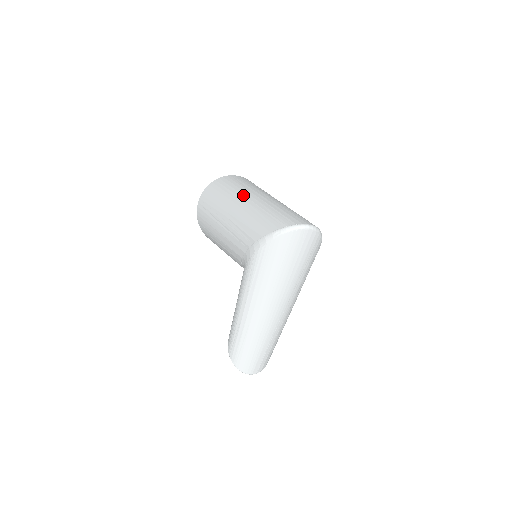
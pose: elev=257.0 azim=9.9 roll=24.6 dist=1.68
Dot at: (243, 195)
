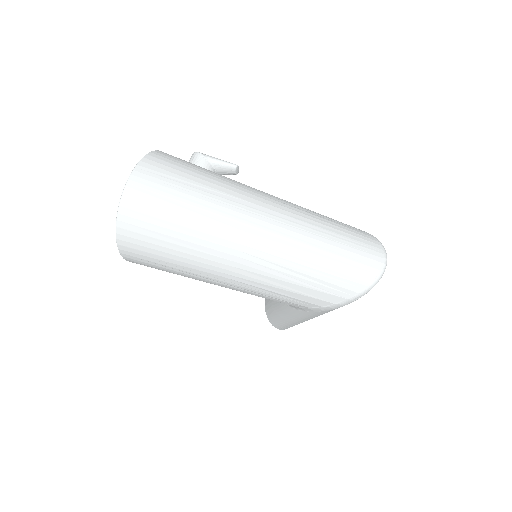
Dot at: (225, 241)
